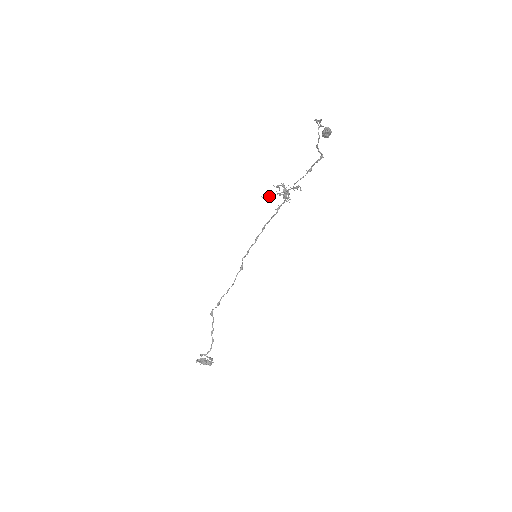
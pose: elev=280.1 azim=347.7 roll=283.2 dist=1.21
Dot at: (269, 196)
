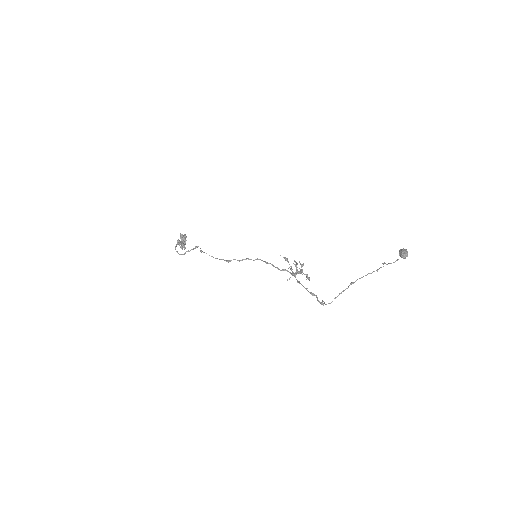
Dot at: (286, 260)
